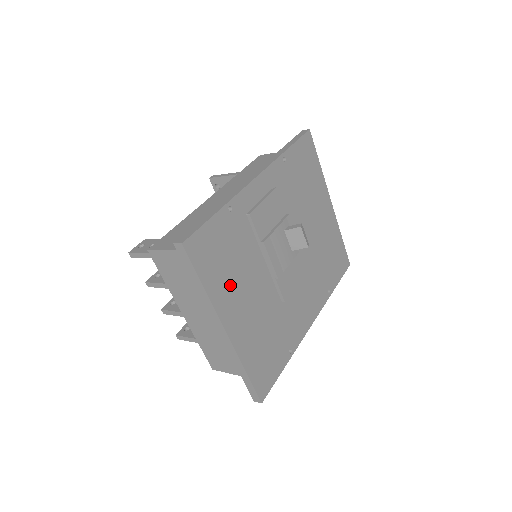
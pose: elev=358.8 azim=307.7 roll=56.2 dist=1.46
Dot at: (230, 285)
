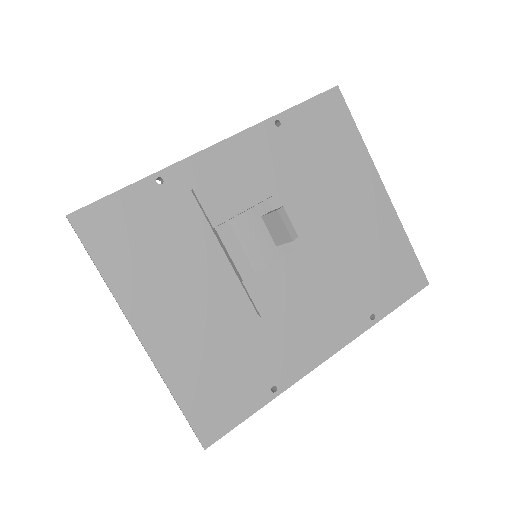
Dot at: (152, 278)
